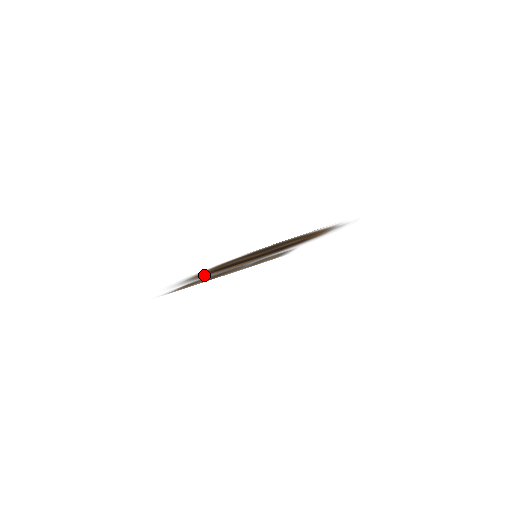
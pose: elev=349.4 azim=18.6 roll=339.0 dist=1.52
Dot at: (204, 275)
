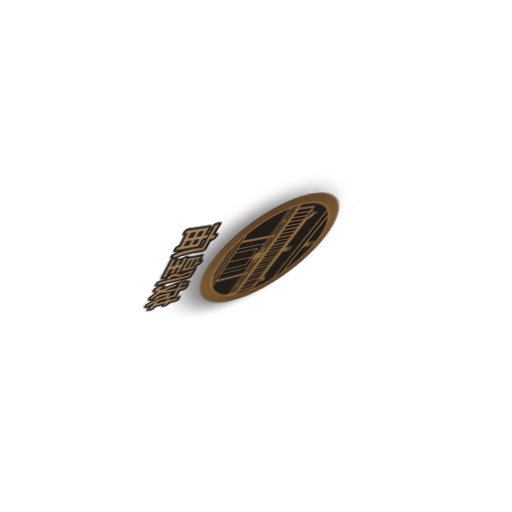
Dot at: (209, 291)
